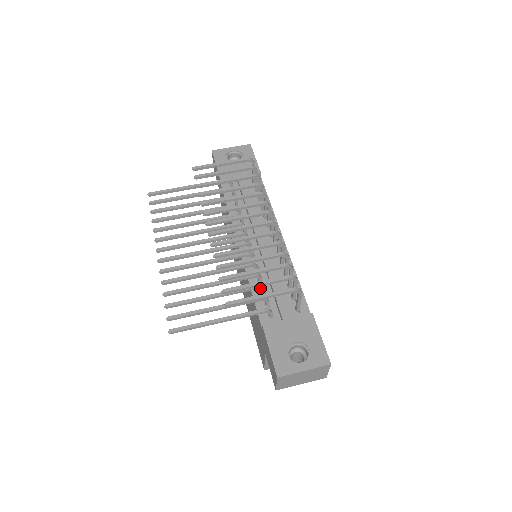
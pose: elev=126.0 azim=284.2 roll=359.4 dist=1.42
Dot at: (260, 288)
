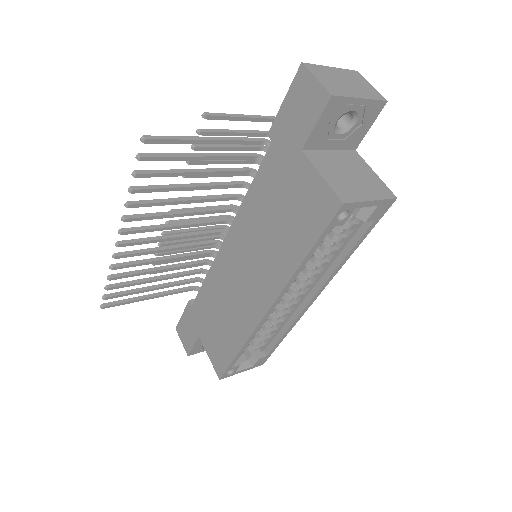
Dot at: (253, 170)
